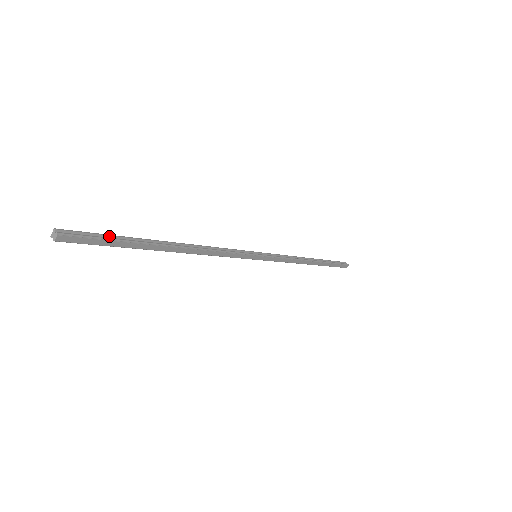
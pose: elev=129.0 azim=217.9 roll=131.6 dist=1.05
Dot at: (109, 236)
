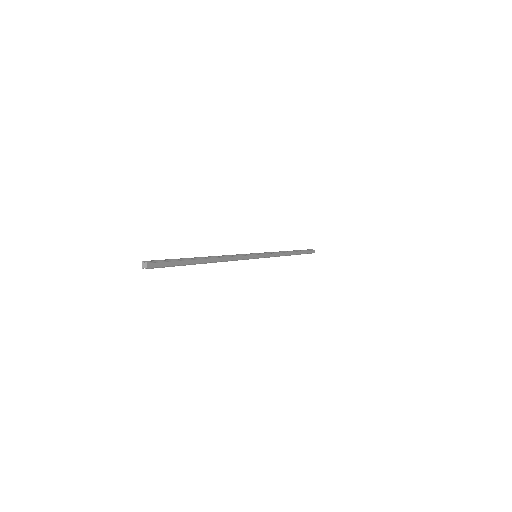
Dot at: (171, 260)
